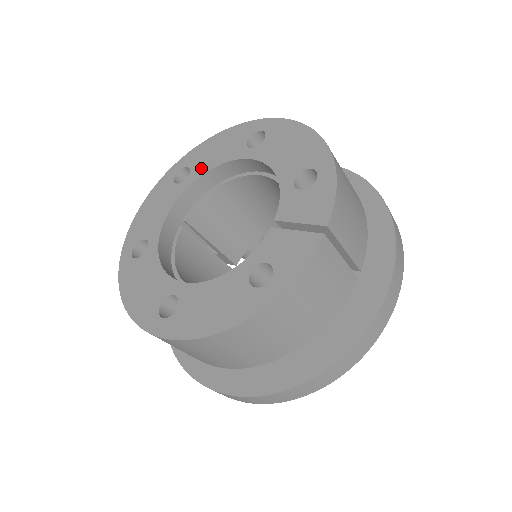
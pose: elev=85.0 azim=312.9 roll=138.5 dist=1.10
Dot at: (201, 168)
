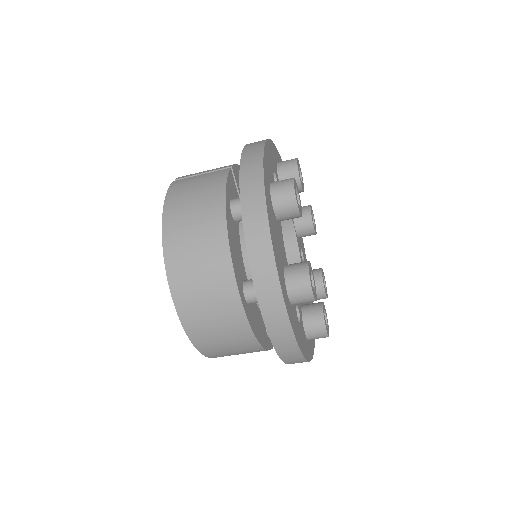
Dot at: occluded
